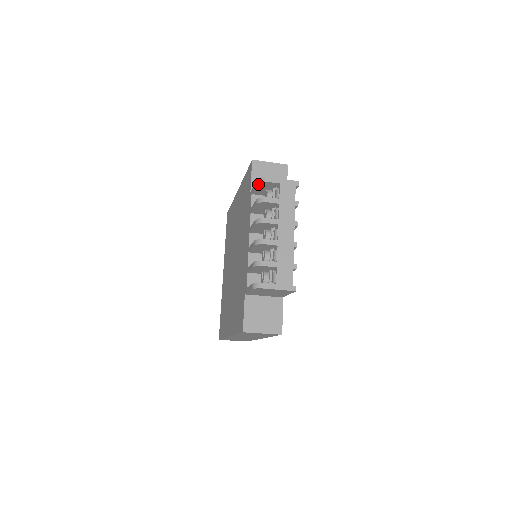
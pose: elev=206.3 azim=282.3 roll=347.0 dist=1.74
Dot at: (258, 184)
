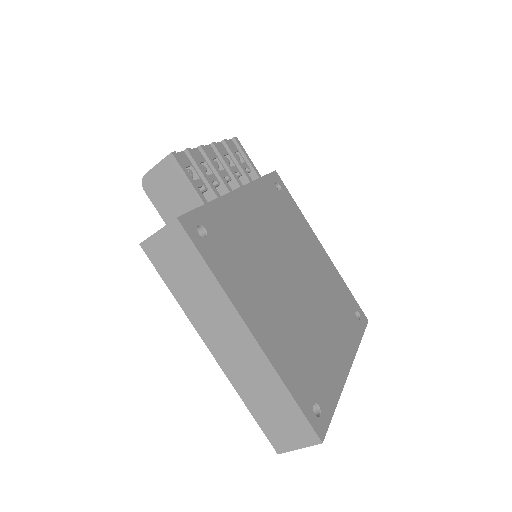
Dot at: occluded
